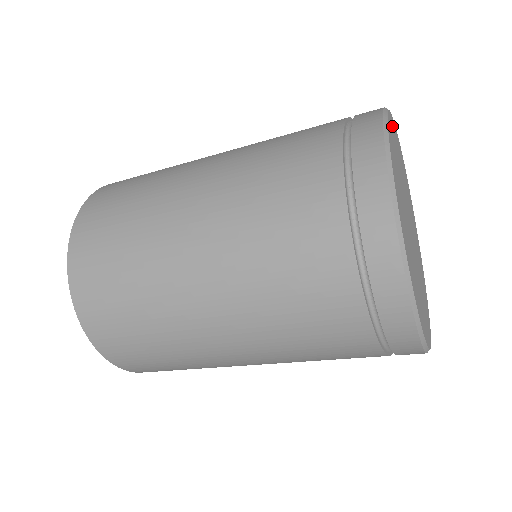
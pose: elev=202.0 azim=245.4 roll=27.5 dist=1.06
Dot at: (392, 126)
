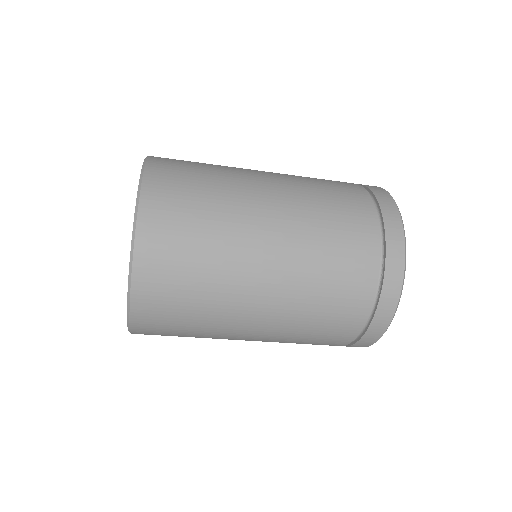
Dot at: occluded
